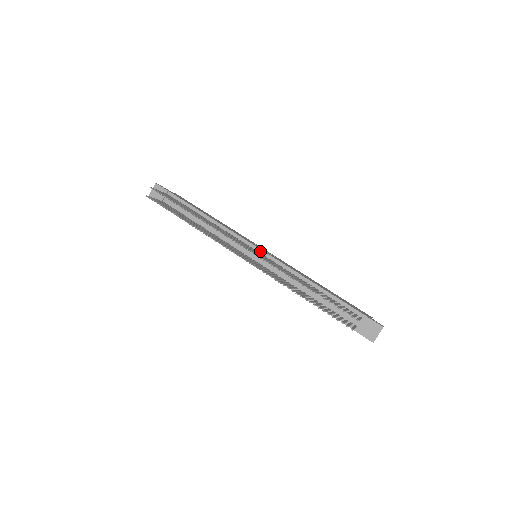
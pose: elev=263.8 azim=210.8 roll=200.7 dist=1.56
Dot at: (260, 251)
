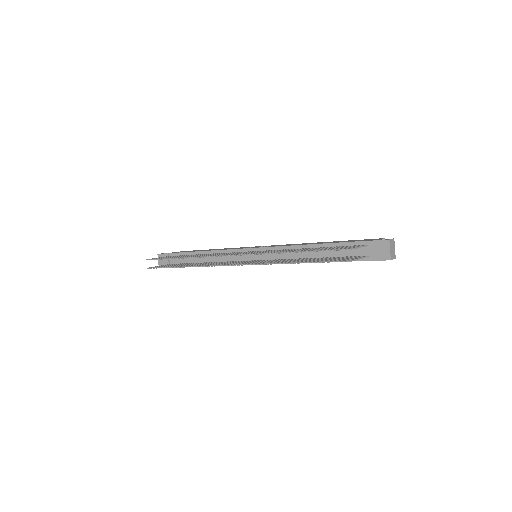
Dot at: (255, 250)
